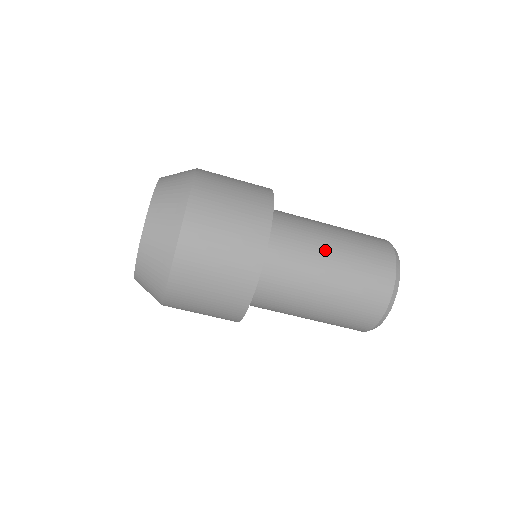
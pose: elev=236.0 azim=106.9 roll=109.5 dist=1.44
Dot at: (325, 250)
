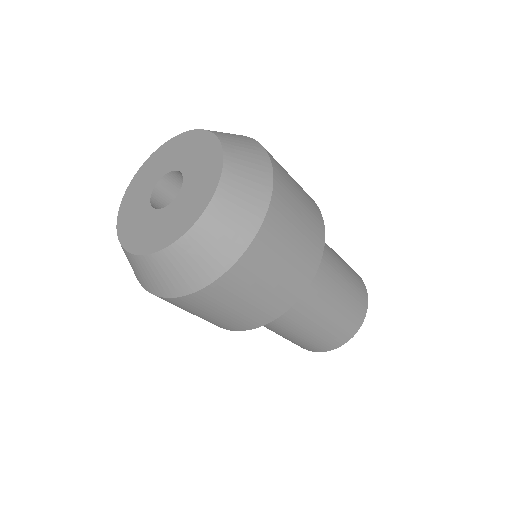
Dot at: (333, 253)
